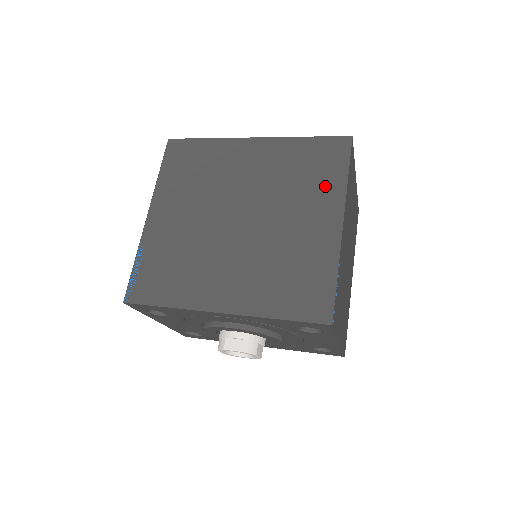
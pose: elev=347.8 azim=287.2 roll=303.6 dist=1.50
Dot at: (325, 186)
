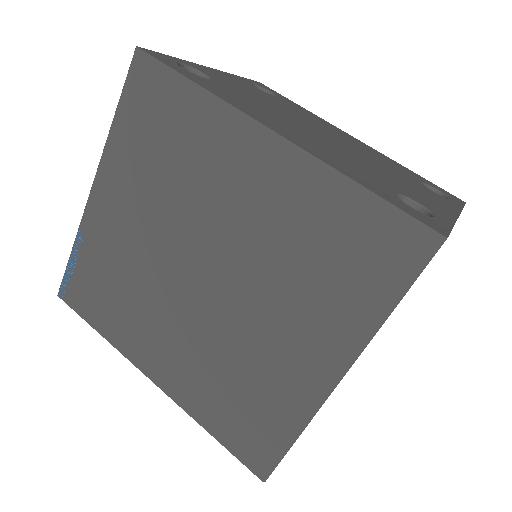
Dot at: (345, 306)
